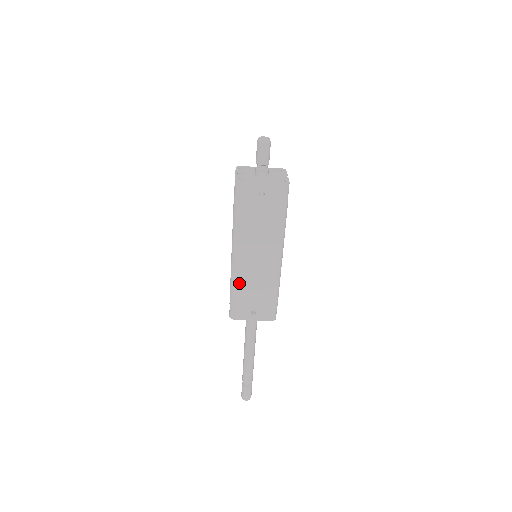
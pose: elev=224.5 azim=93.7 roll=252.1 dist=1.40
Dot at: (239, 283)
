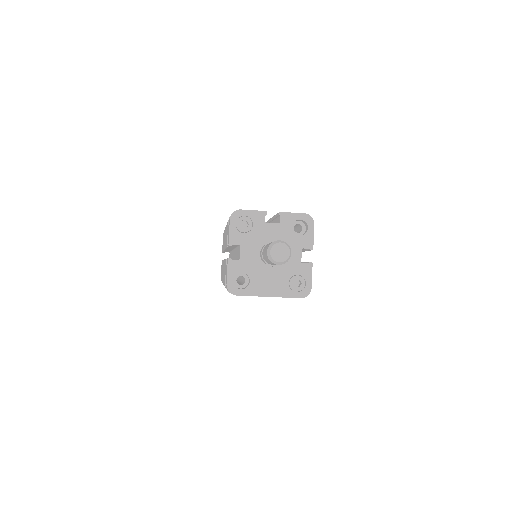
Dot at: occluded
